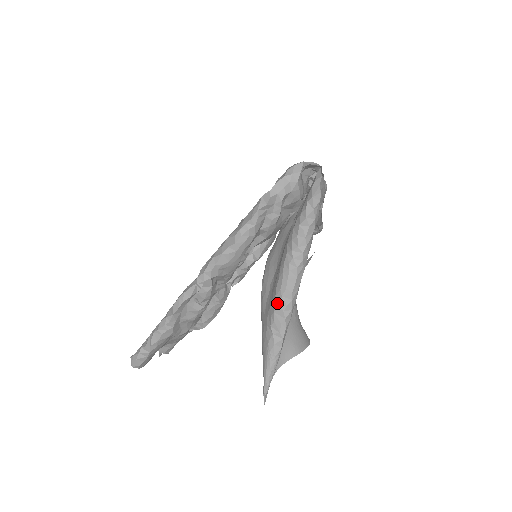
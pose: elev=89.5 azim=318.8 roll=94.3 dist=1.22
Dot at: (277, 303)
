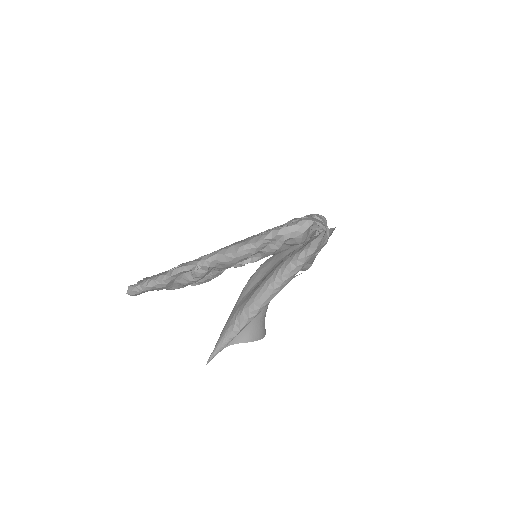
Dot at: (248, 305)
